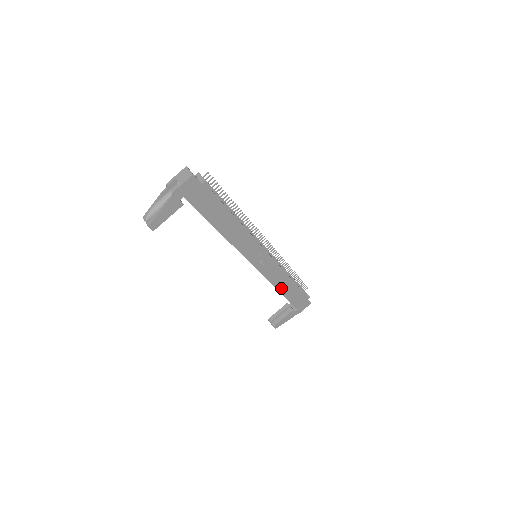
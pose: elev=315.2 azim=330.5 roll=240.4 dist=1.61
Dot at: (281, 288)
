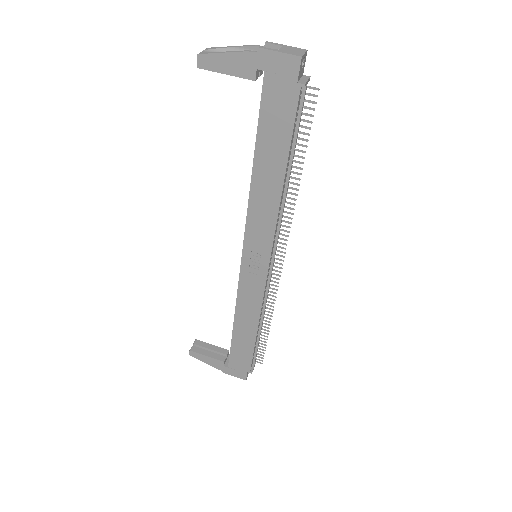
Dot at: (239, 323)
